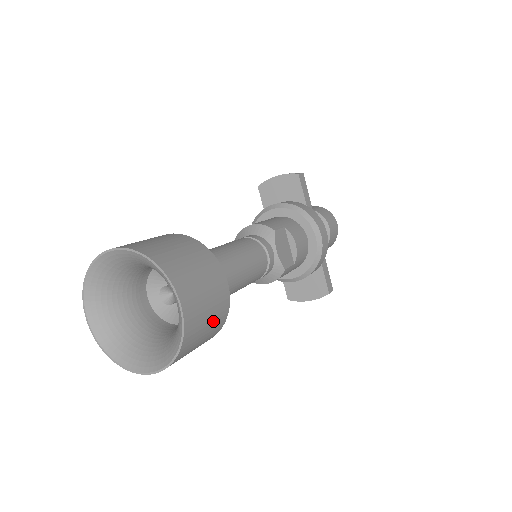
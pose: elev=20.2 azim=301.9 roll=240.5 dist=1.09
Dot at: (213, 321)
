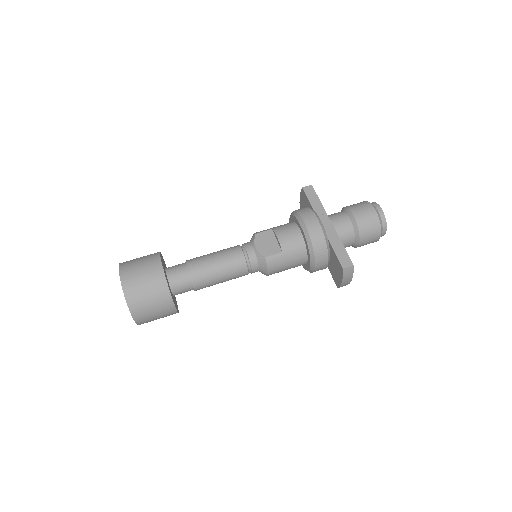
Dot at: (152, 288)
